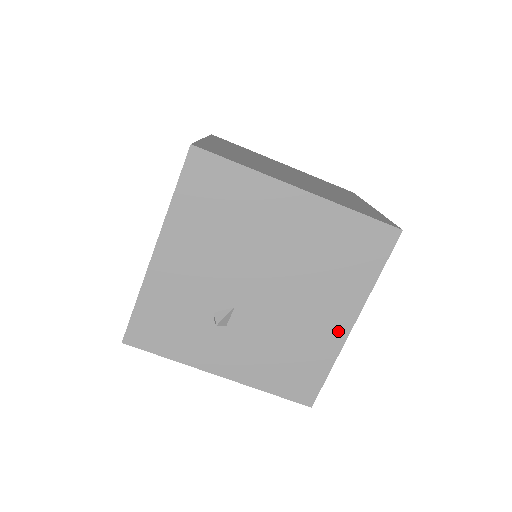
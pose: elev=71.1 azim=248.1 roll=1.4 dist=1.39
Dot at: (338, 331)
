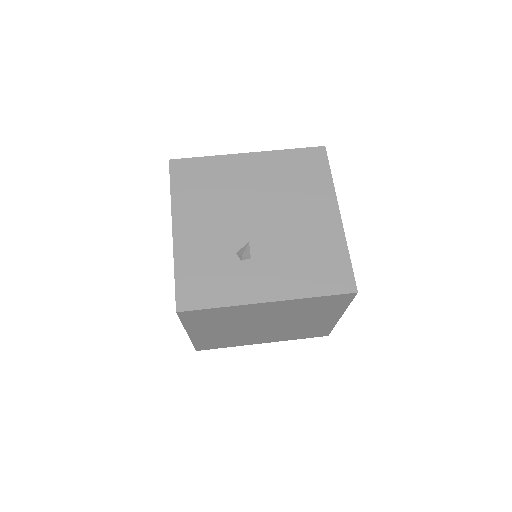
Dot at: (333, 223)
